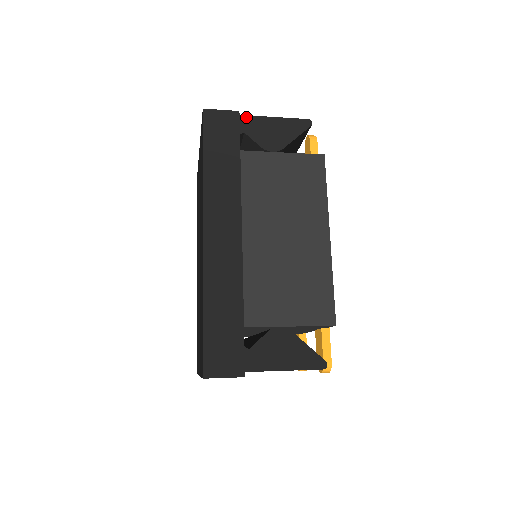
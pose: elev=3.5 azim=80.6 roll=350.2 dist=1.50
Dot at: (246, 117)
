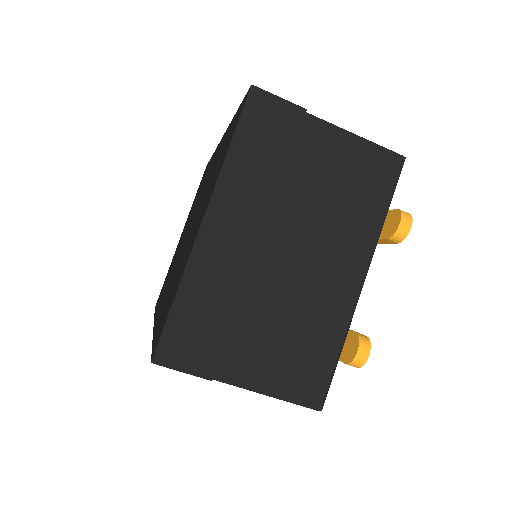
Dot at: occluded
